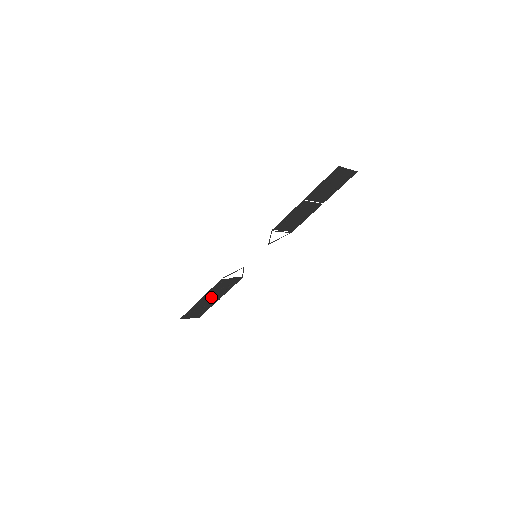
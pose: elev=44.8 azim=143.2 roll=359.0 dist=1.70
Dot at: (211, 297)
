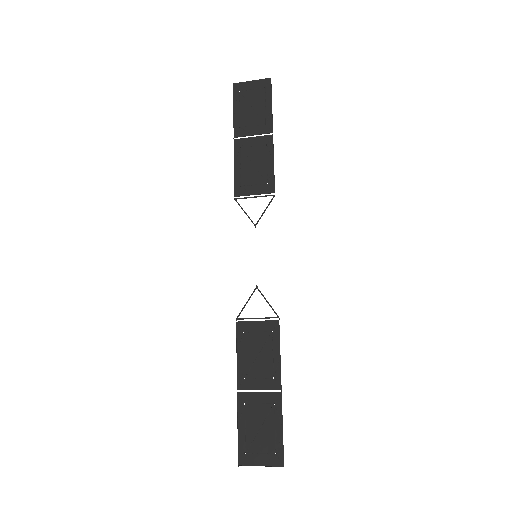
Dot at: (258, 385)
